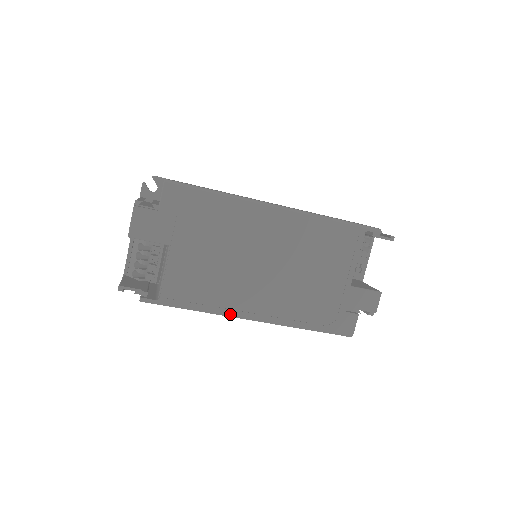
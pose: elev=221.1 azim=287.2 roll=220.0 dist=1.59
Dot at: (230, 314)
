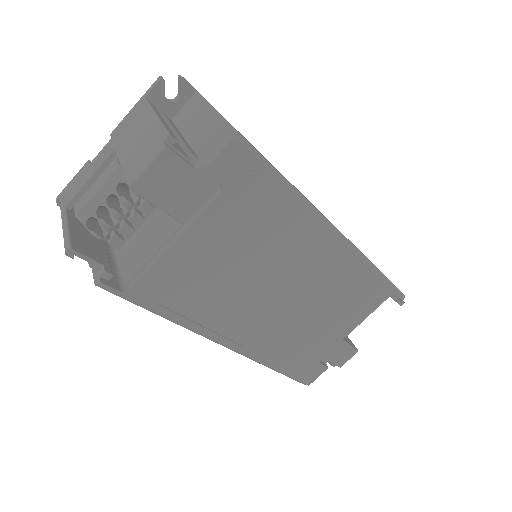
Dot at: (206, 335)
